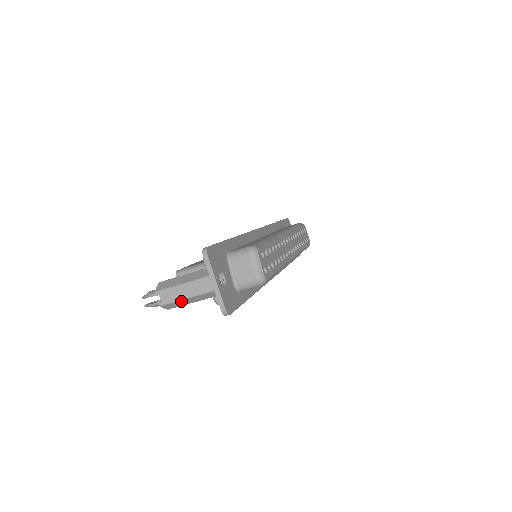
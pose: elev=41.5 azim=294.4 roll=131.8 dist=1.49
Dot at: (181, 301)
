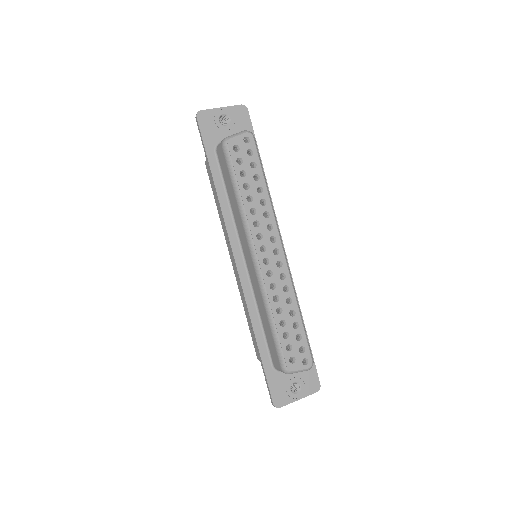
Dot at: occluded
